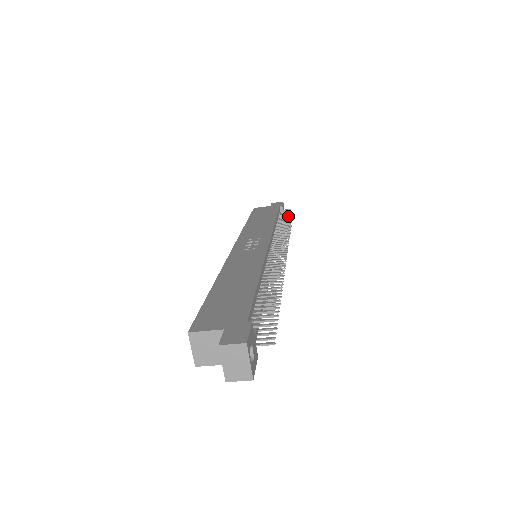
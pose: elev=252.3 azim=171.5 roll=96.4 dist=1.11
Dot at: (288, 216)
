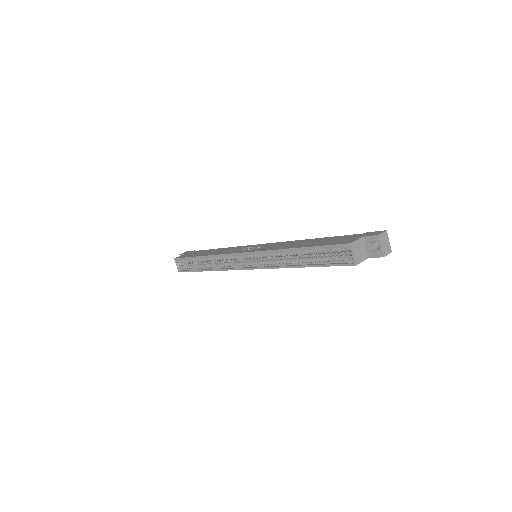
Dot at: occluded
